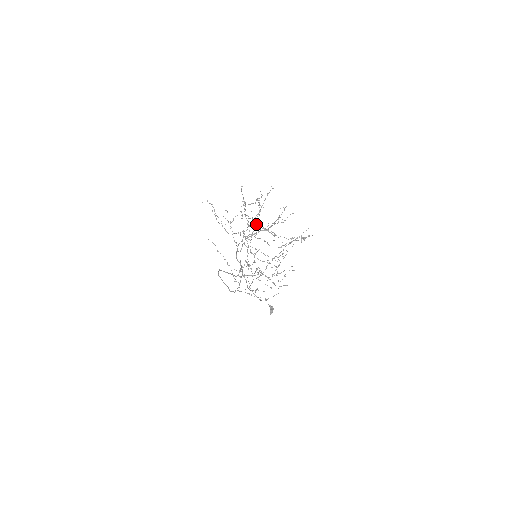
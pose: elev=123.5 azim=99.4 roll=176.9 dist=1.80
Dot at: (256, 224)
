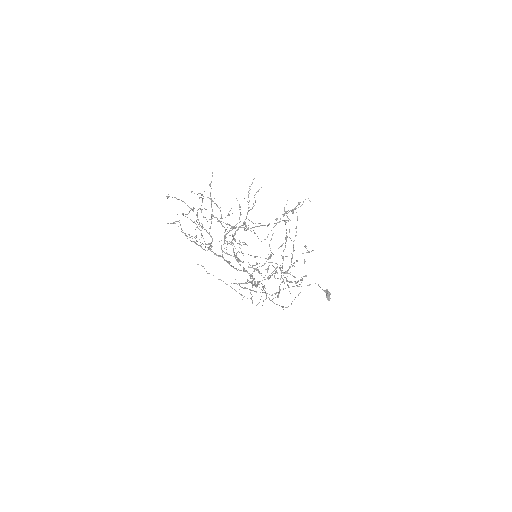
Dot at: (226, 224)
